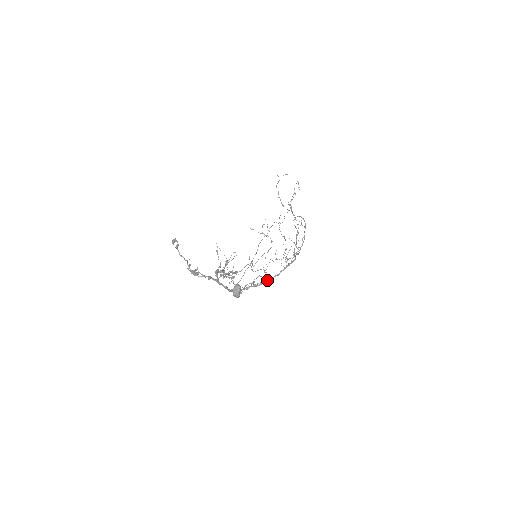
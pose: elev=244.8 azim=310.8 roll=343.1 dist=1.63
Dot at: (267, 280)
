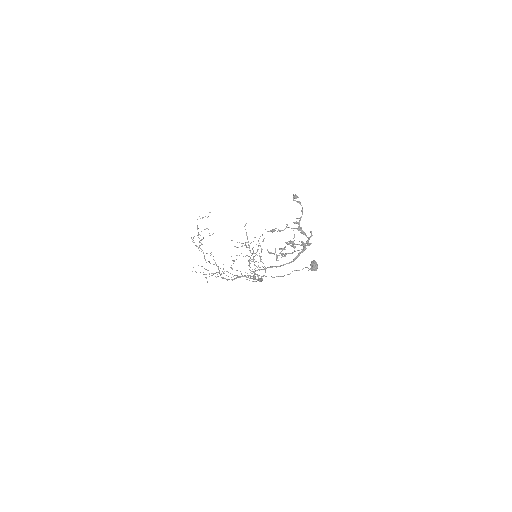
Dot at: occluded
